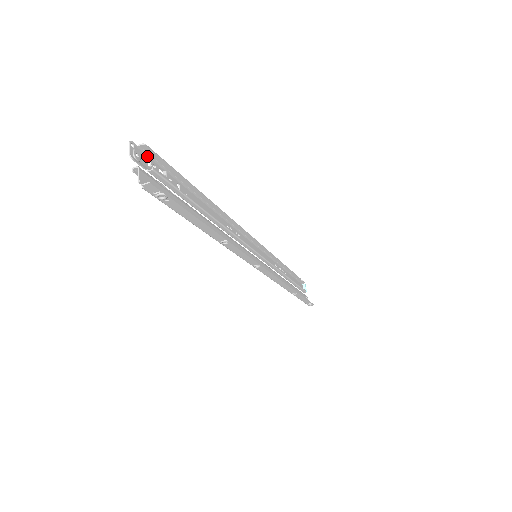
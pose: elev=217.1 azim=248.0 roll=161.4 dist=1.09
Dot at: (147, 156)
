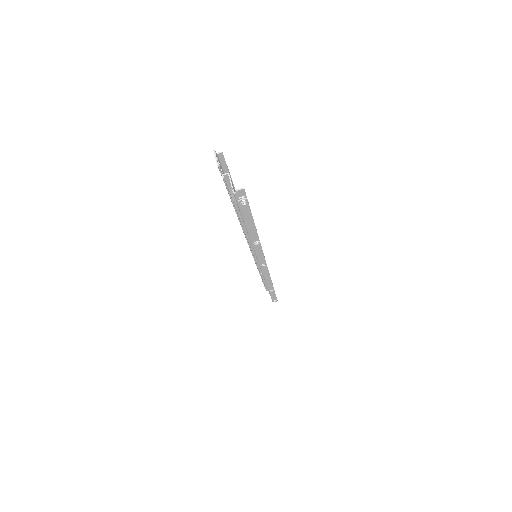
Dot at: occluded
